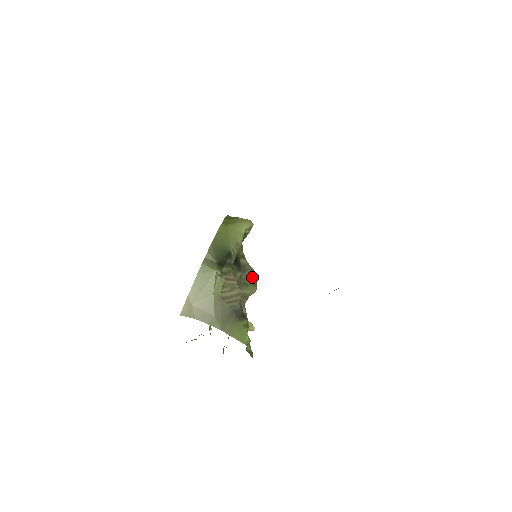
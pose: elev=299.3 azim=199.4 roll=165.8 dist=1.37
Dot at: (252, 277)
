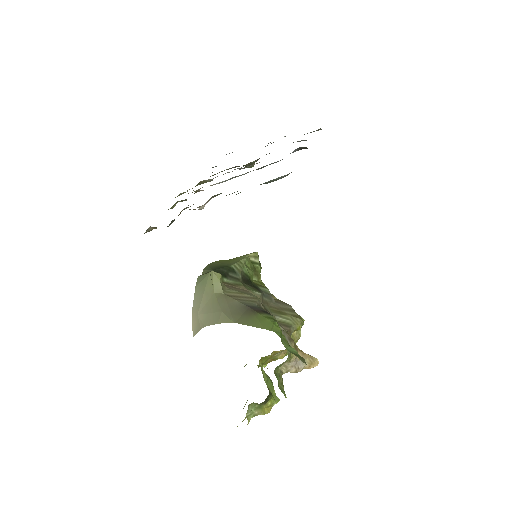
Dot at: (289, 309)
